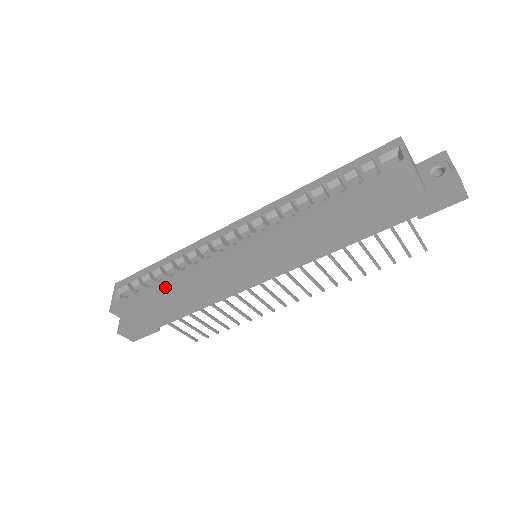
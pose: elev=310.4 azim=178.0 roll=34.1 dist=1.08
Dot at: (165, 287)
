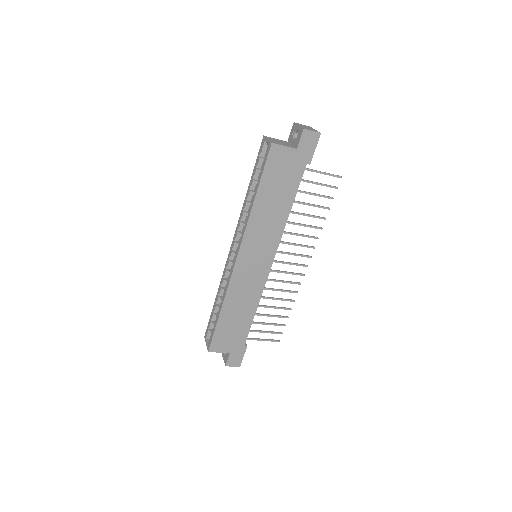
Dot at: (222, 311)
